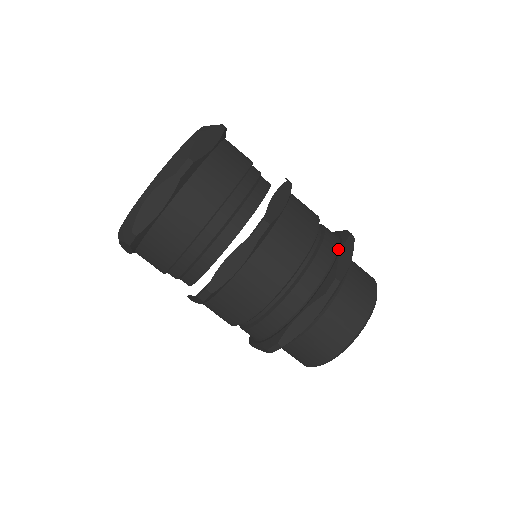
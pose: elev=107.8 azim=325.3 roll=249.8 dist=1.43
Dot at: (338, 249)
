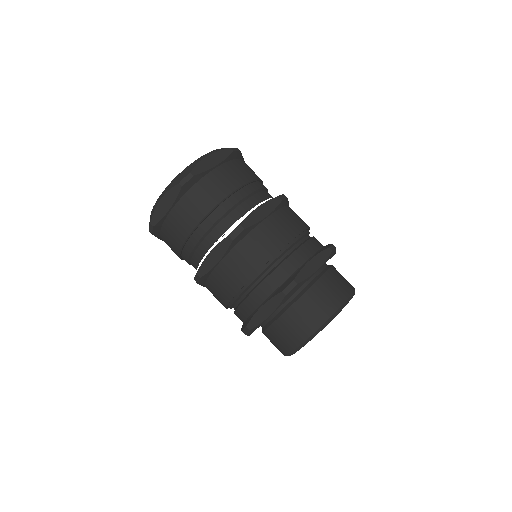
Dot at: (311, 258)
